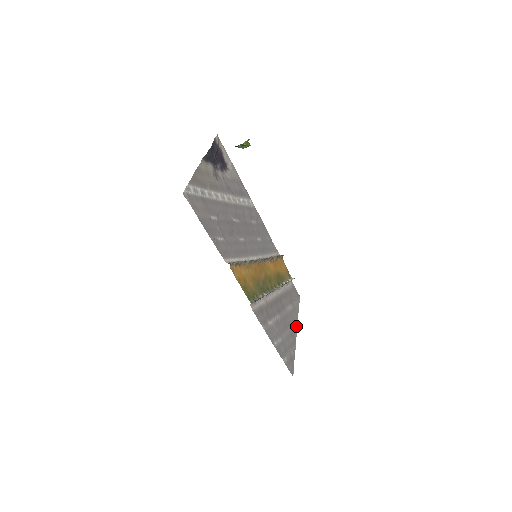
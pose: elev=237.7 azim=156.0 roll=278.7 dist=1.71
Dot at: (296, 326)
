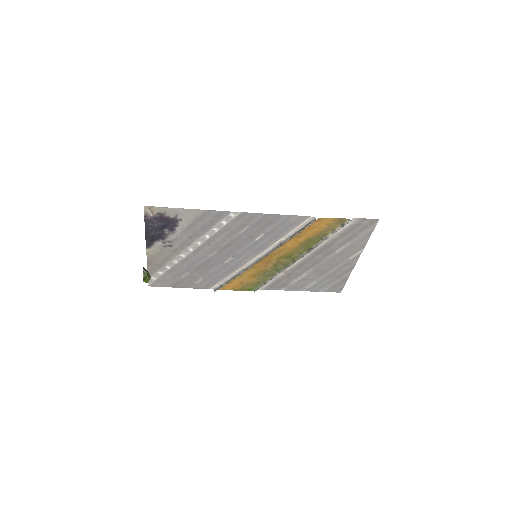
Dot at: (357, 255)
